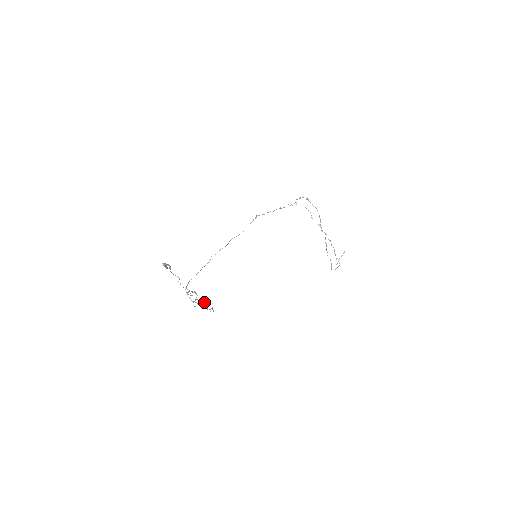
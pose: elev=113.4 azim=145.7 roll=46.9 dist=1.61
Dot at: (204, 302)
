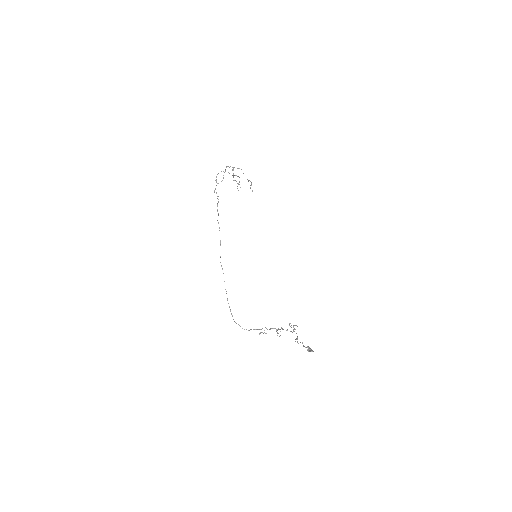
Dot at: (293, 329)
